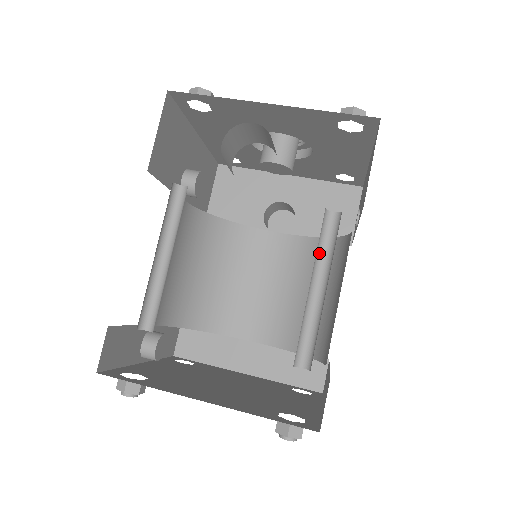
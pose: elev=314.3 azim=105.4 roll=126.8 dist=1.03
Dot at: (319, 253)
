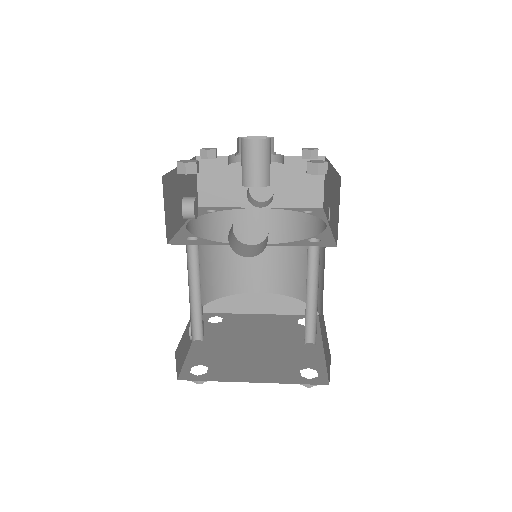
Dot at: (308, 270)
